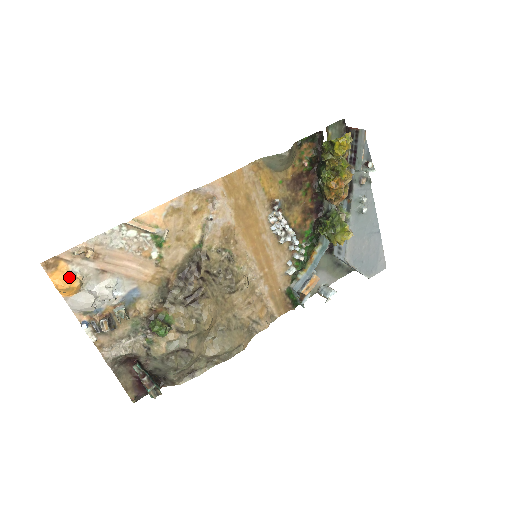
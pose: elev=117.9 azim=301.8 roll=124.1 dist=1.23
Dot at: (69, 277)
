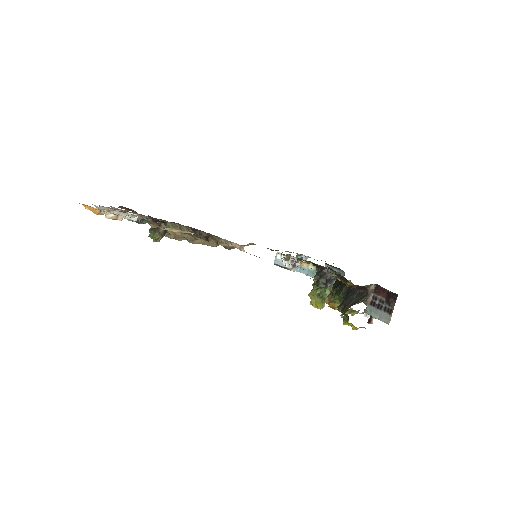
Dot at: (96, 212)
